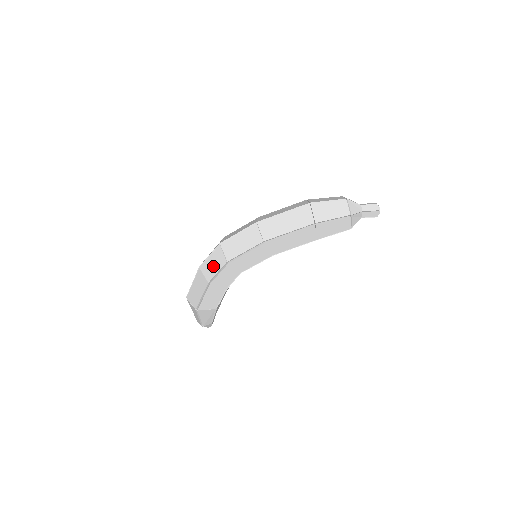
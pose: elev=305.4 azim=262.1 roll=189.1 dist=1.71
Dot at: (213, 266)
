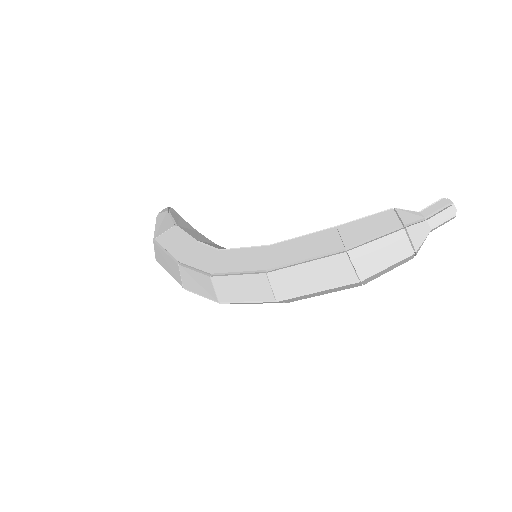
Dot at: occluded
